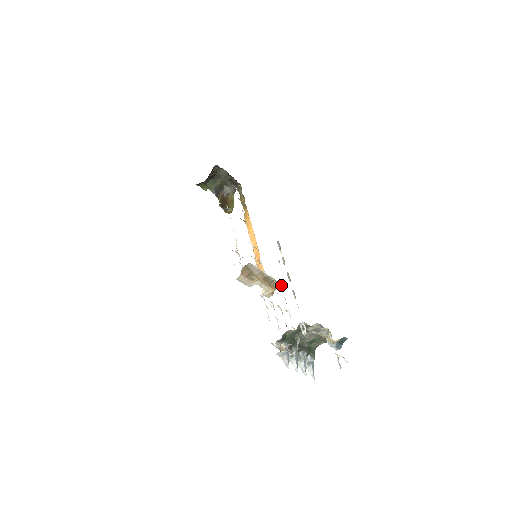
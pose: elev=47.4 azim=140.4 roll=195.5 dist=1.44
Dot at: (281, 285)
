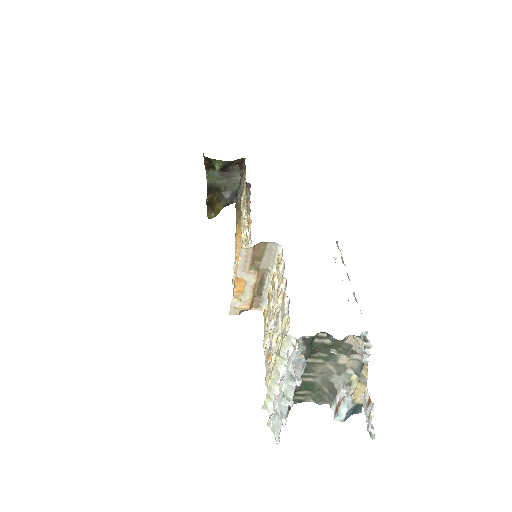
Dot at: (266, 307)
